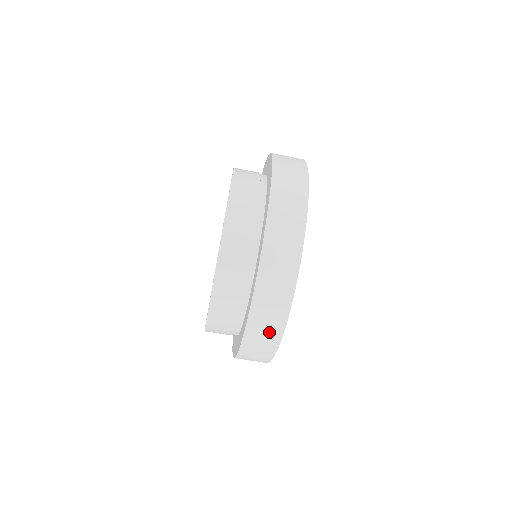
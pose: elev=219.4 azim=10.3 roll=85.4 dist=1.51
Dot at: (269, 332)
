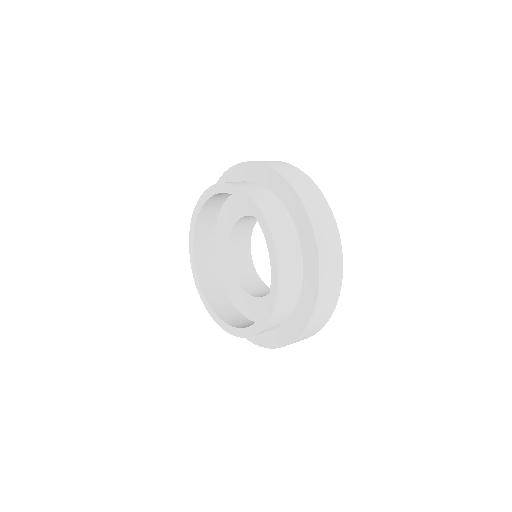
Dot at: occluded
